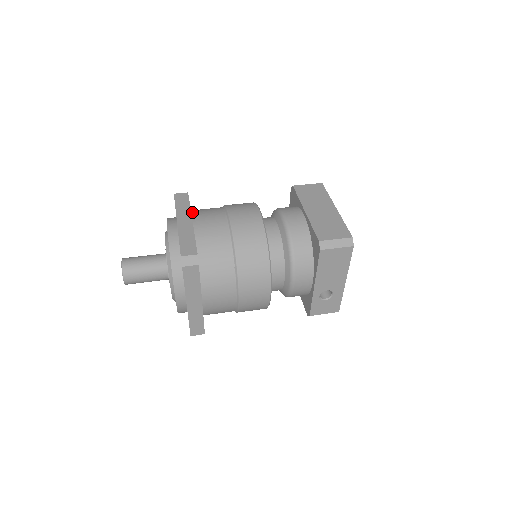
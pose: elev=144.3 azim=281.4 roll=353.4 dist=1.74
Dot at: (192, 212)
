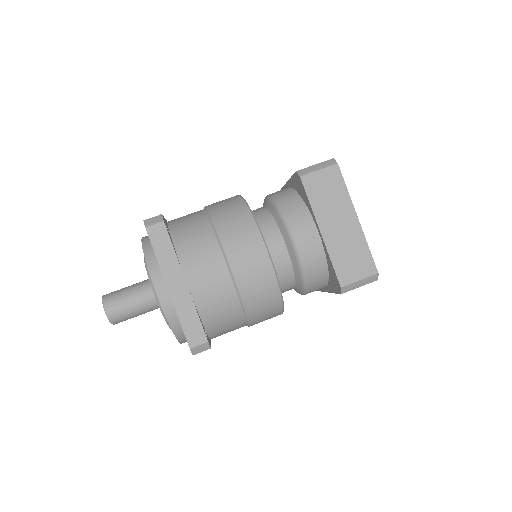
Dot at: (179, 258)
